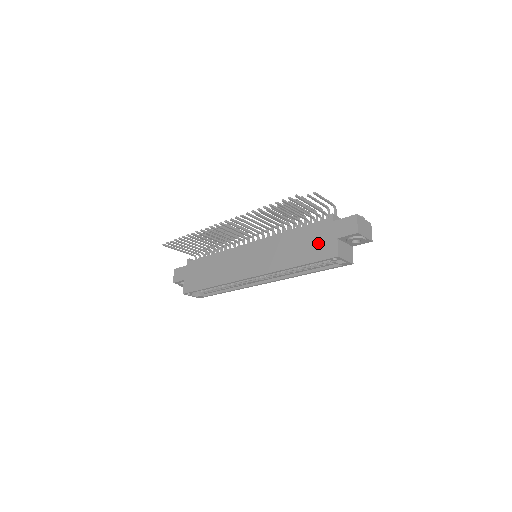
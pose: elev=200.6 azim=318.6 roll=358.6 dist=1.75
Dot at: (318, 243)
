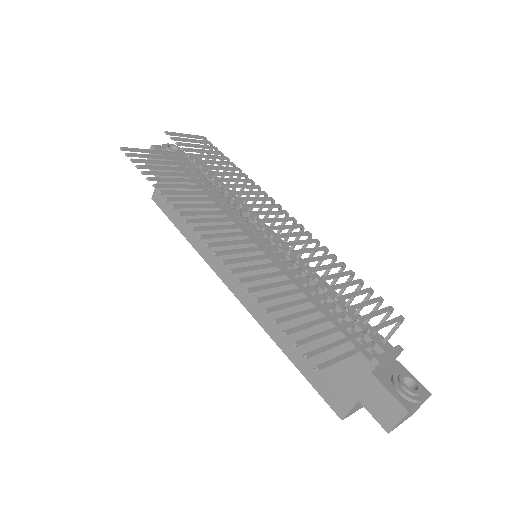
Dot at: (331, 371)
